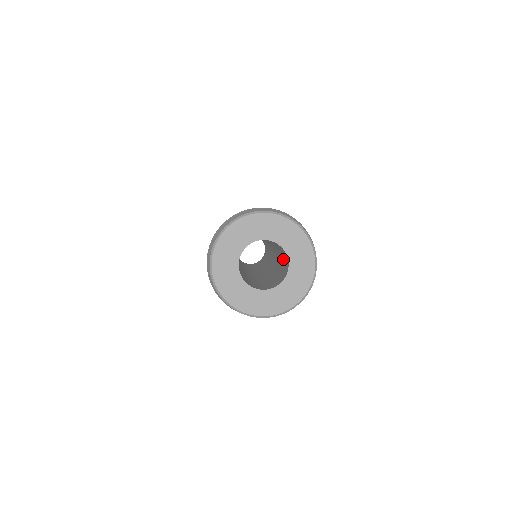
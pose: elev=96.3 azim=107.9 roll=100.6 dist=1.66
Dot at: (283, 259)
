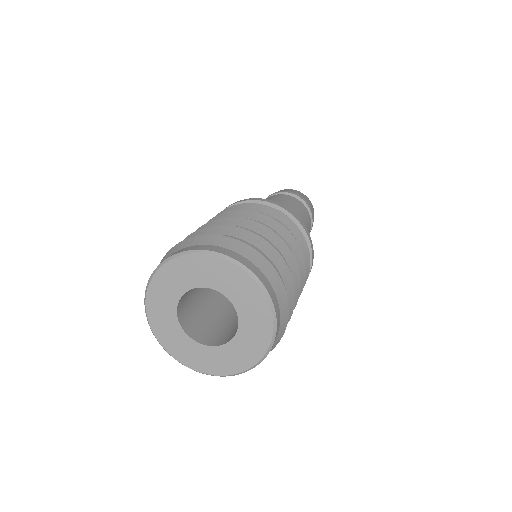
Dot at: occluded
